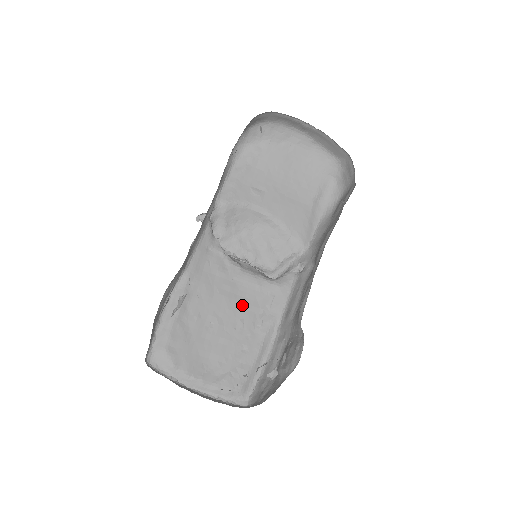
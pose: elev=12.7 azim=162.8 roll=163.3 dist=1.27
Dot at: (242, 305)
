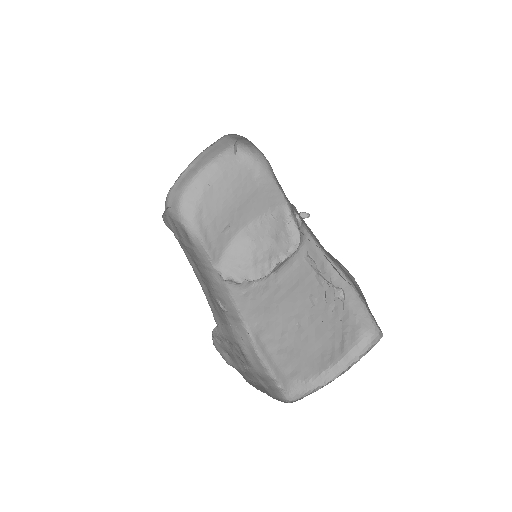
Dot at: (299, 288)
